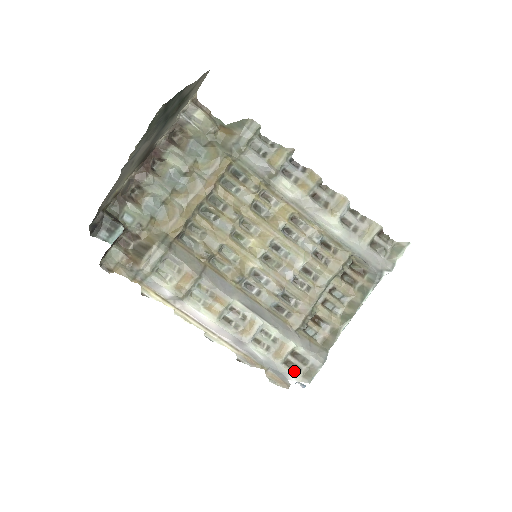
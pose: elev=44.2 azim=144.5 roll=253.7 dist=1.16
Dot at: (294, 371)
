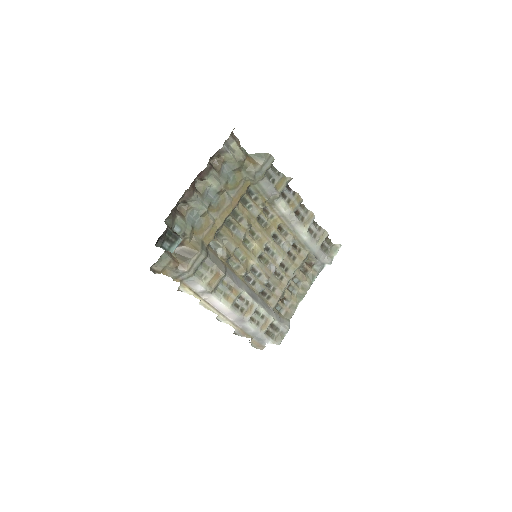
Dot at: (270, 337)
